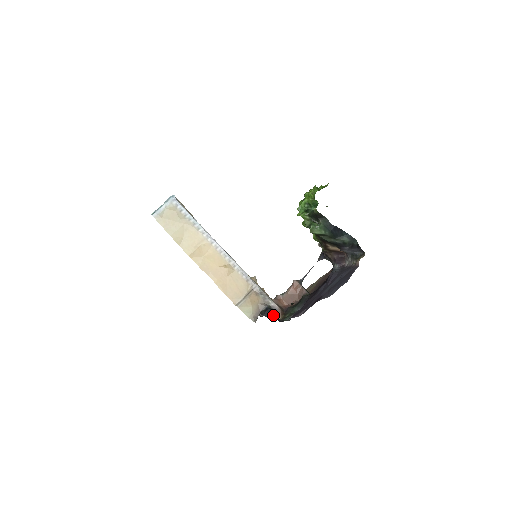
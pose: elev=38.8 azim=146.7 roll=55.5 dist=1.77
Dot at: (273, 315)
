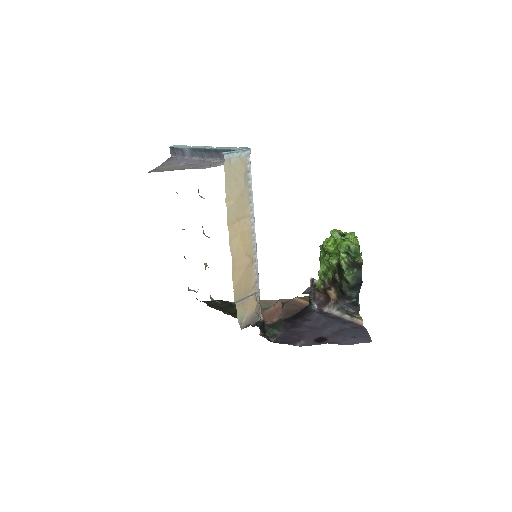
Dot at: (265, 331)
